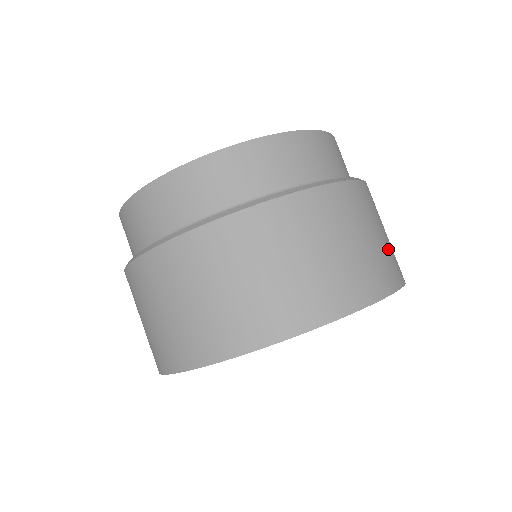
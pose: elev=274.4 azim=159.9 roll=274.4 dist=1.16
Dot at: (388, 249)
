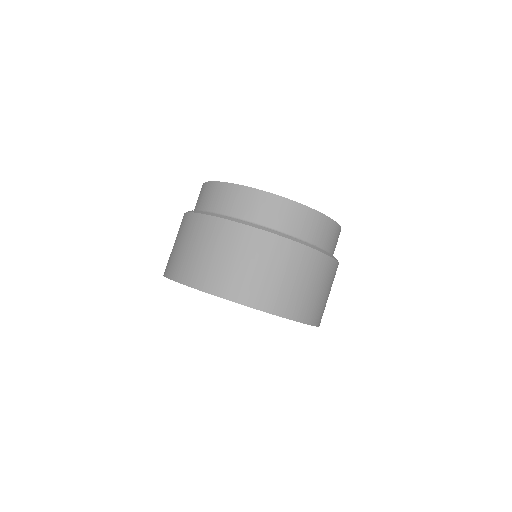
Dot at: occluded
